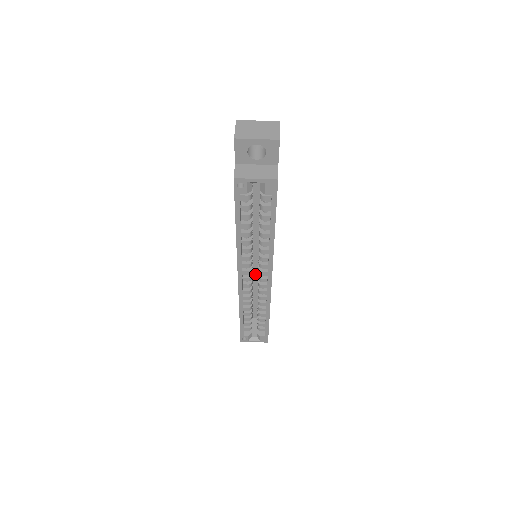
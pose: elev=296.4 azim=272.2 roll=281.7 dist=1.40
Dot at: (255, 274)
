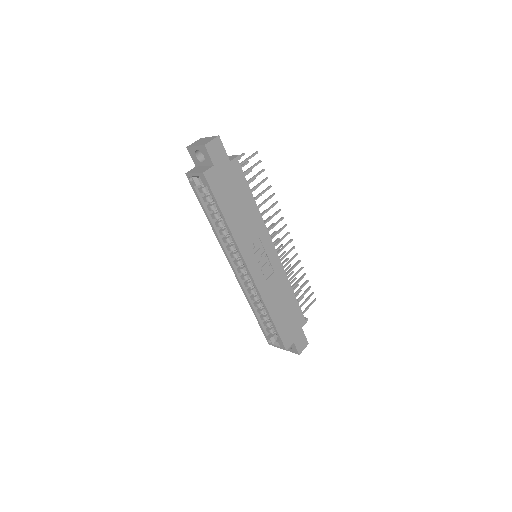
Dot at: occluded
